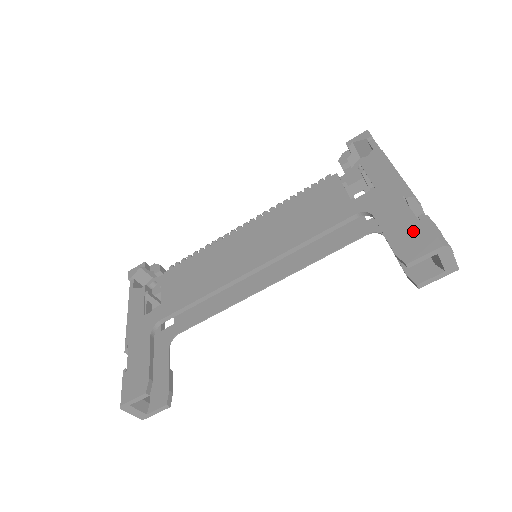
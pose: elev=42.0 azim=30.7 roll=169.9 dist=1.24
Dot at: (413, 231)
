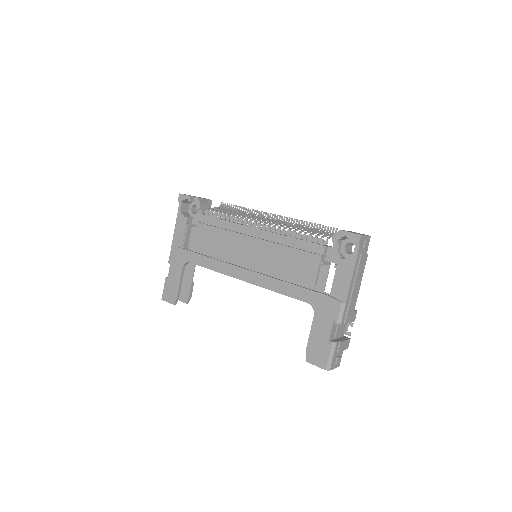
Dot at: (321, 347)
